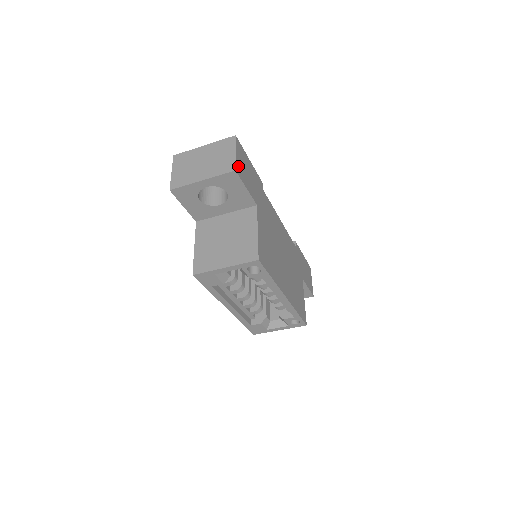
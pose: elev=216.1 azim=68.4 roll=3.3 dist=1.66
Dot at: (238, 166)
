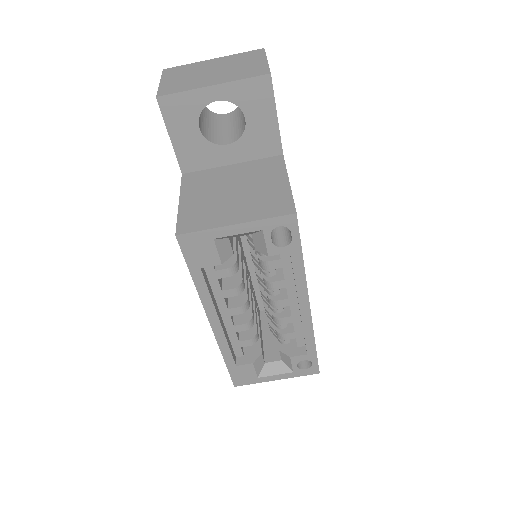
Dot at: occluded
